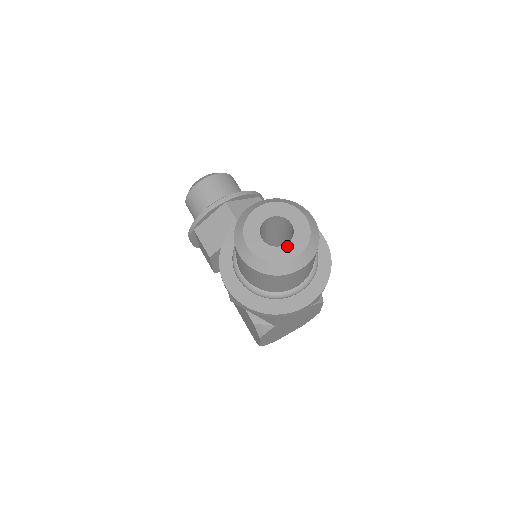
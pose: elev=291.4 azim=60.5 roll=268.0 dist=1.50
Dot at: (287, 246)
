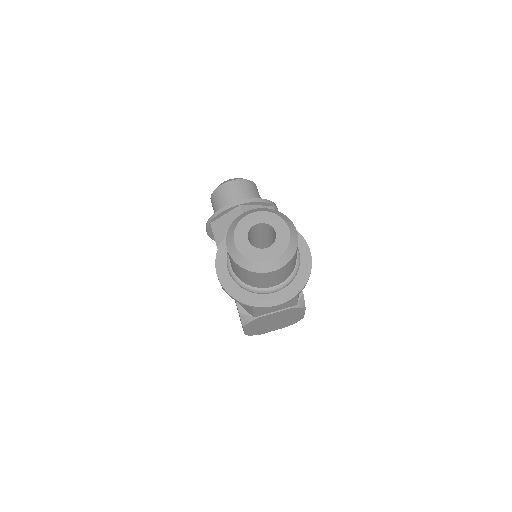
Dot at: (267, 249)
